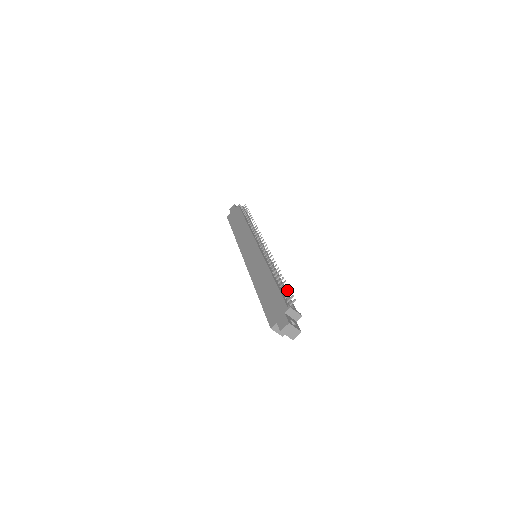
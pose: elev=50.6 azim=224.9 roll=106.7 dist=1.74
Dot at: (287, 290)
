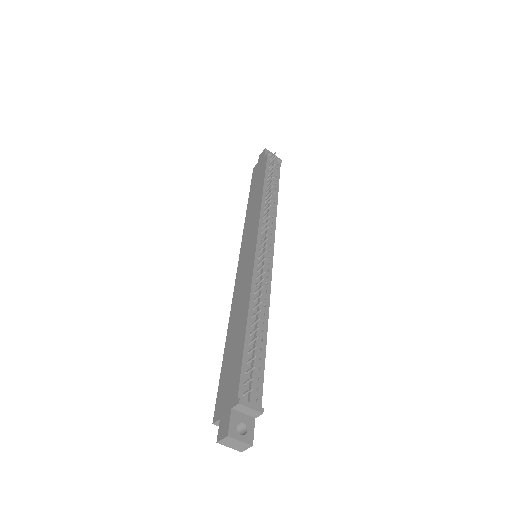
Dot at: (252, 358)
